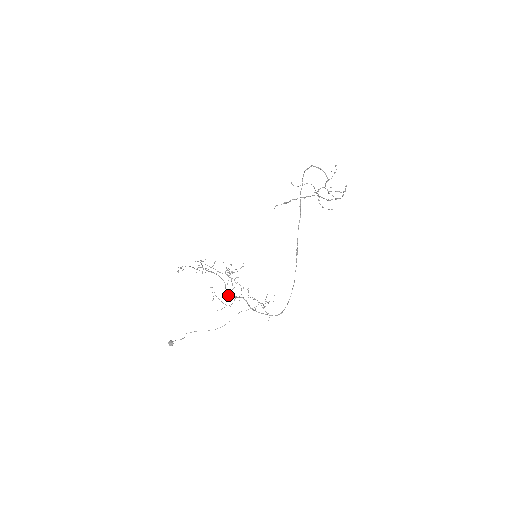
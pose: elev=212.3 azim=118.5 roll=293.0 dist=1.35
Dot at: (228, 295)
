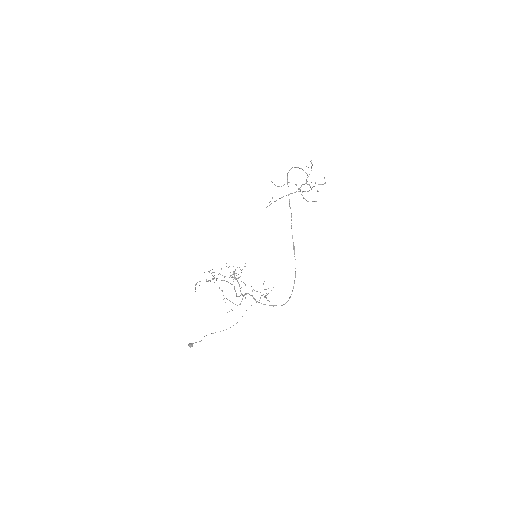
Dot at: (237, 296)
